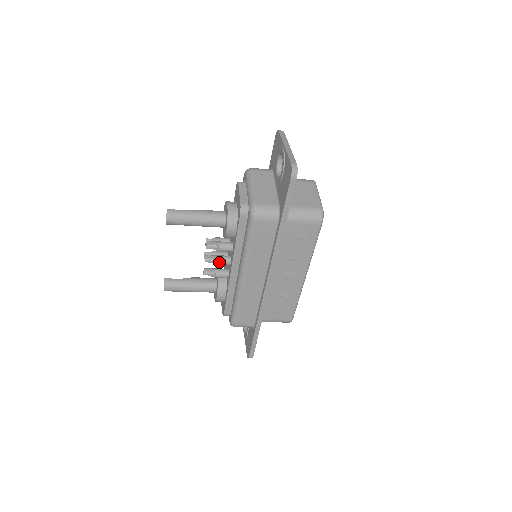
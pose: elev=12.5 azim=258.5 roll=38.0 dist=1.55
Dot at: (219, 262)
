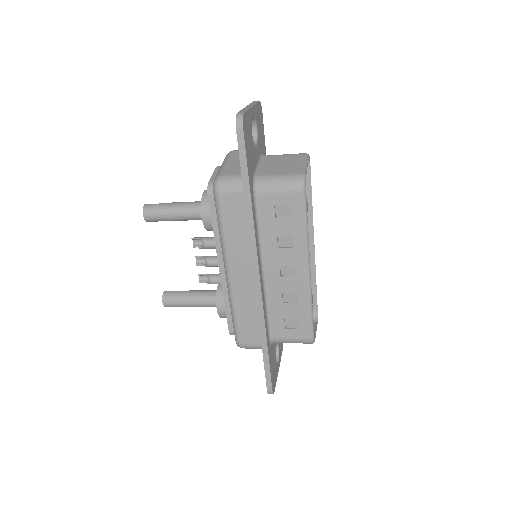
Dot at: (208, 262)
